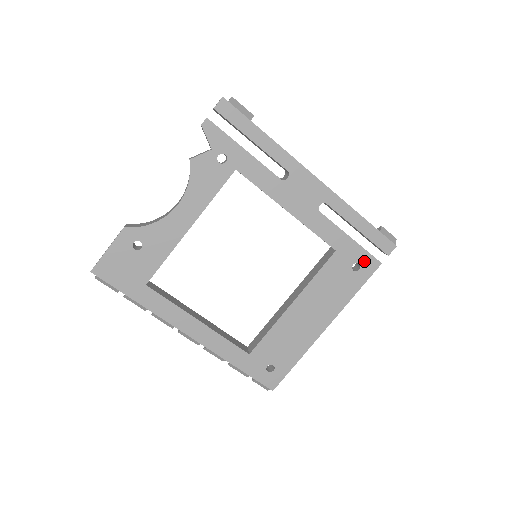
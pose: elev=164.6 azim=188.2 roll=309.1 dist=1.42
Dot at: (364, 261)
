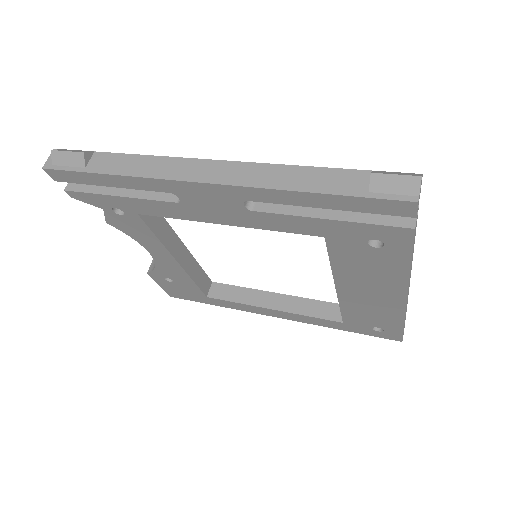
Dot at: (380, 235)
